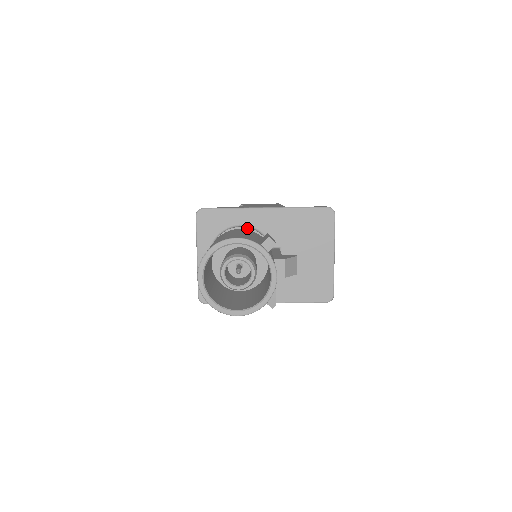
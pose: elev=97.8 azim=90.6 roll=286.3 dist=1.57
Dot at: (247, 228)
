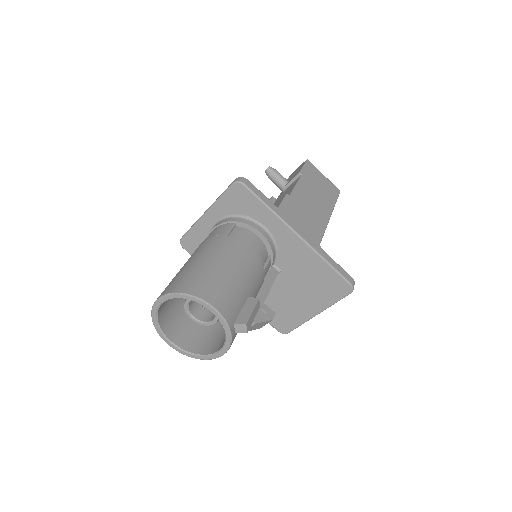
Dot at: (265, 239)
